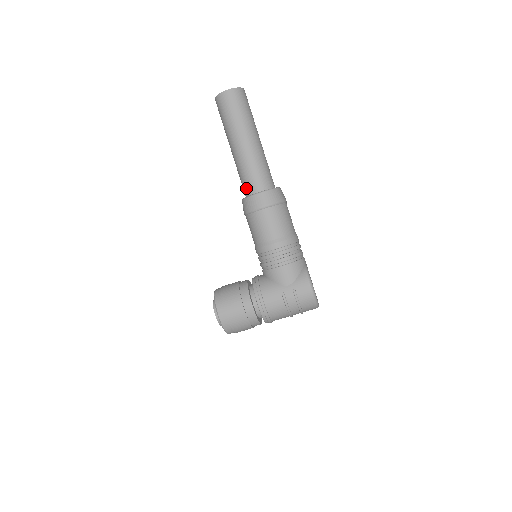
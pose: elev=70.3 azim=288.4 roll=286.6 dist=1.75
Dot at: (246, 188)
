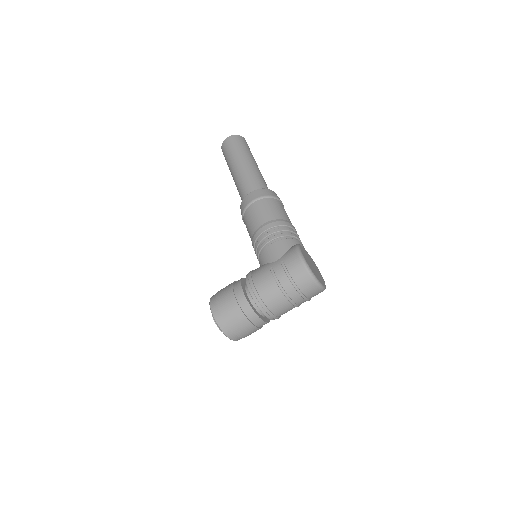
Dot at: (242, 199)
